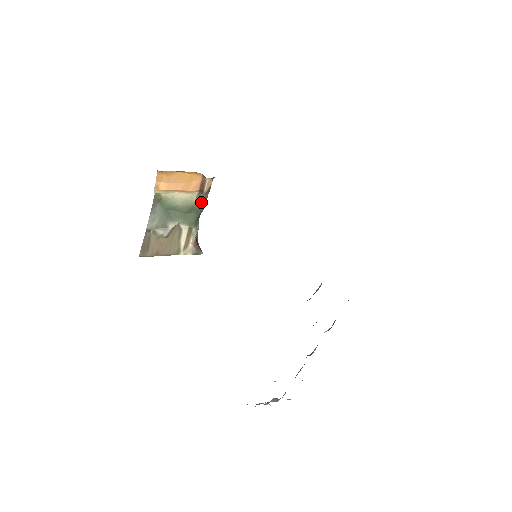
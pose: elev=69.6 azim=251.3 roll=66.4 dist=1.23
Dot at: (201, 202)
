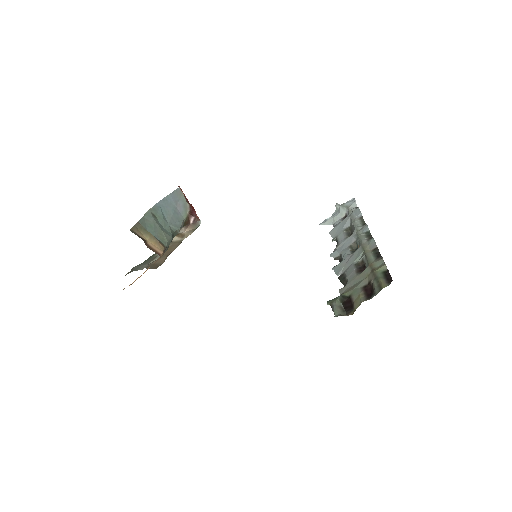
Dot at: occluded
